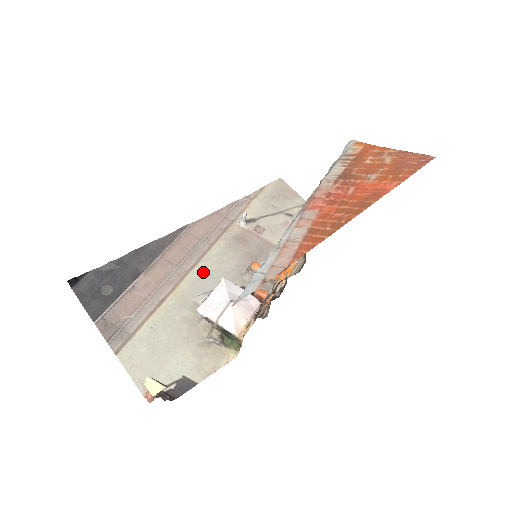
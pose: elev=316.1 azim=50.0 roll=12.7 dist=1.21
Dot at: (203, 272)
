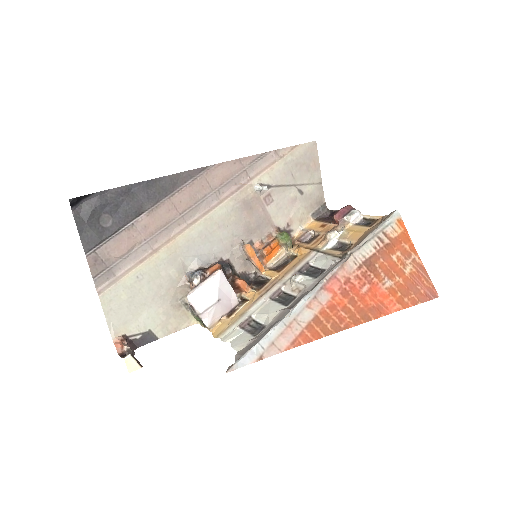
Dot at: (201, 232)
